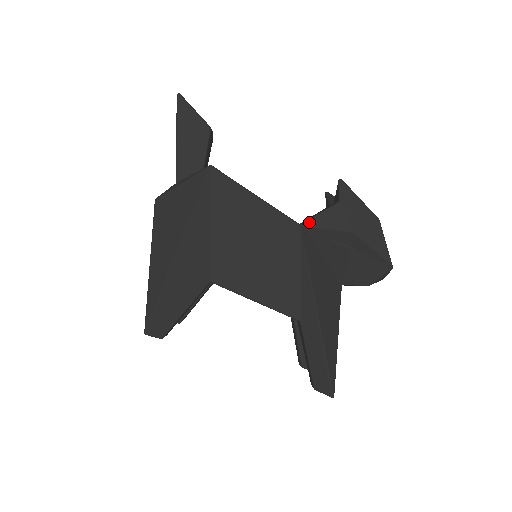
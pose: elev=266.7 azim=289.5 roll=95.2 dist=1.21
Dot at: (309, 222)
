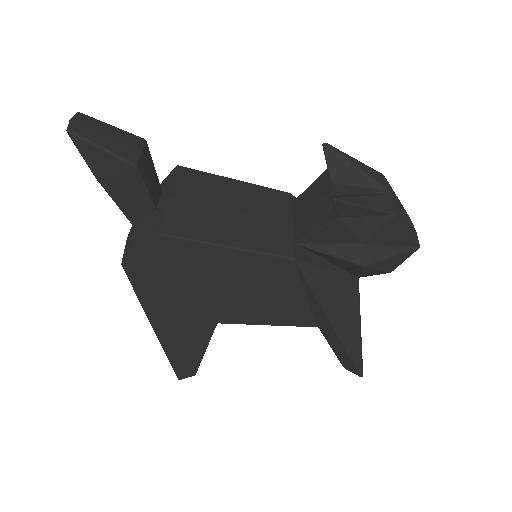
Dot at: (305, 239)
